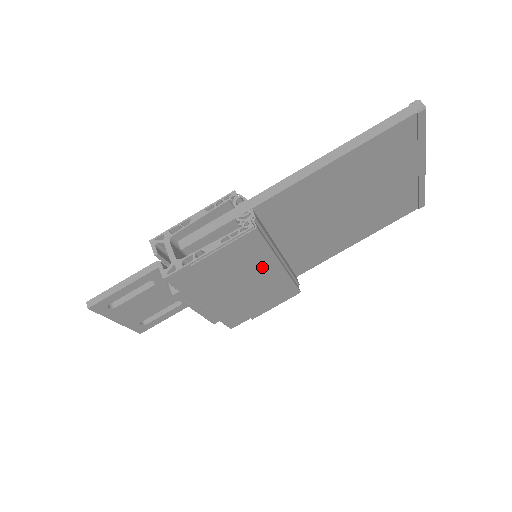
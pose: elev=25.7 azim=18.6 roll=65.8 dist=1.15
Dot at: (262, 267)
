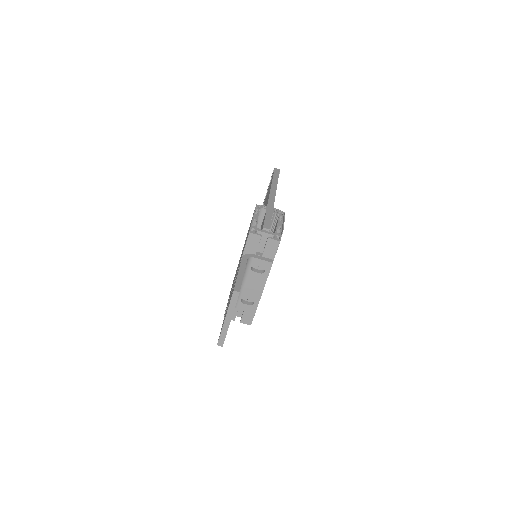
Dot at: occluded
